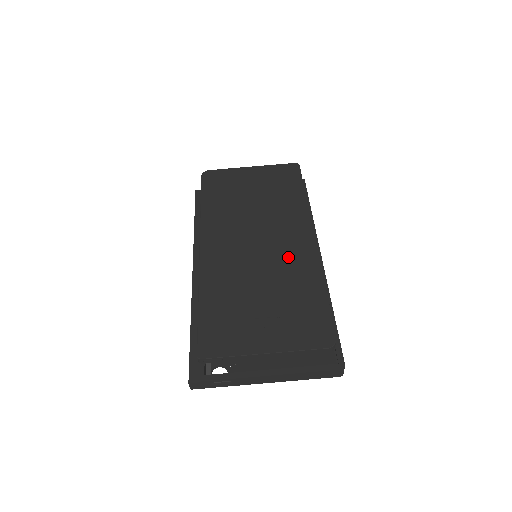
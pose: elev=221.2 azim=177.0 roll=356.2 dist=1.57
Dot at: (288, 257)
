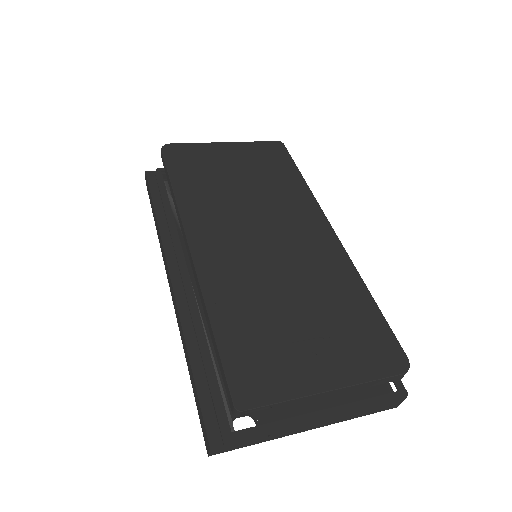
Dot at: (311, 255)
